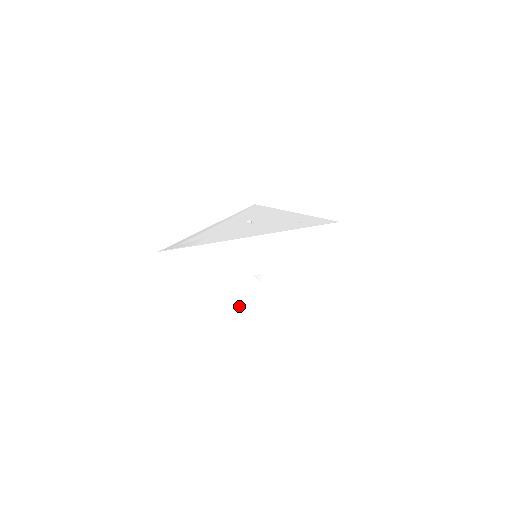
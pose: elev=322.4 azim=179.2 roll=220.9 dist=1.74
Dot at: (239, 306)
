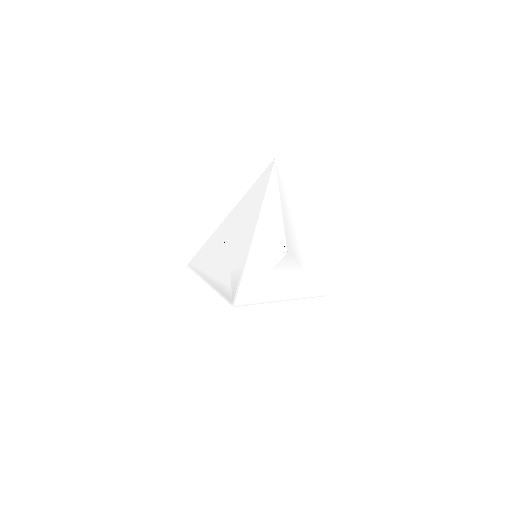
Dot at: (295, 290)
